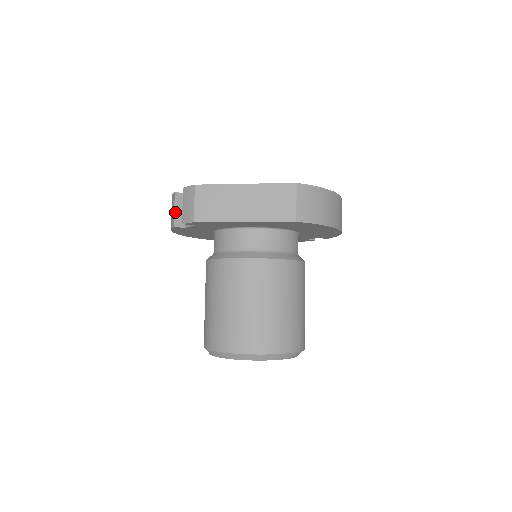
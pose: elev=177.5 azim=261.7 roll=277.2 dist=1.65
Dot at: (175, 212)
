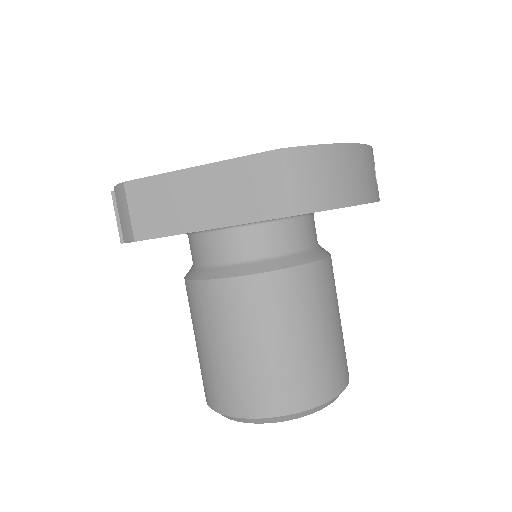
Dot at: (118, 221)
